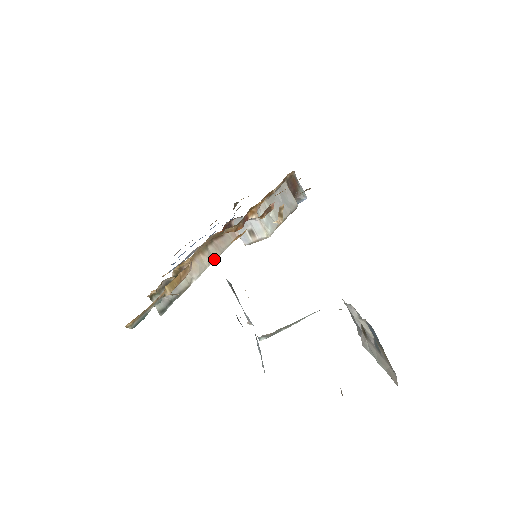
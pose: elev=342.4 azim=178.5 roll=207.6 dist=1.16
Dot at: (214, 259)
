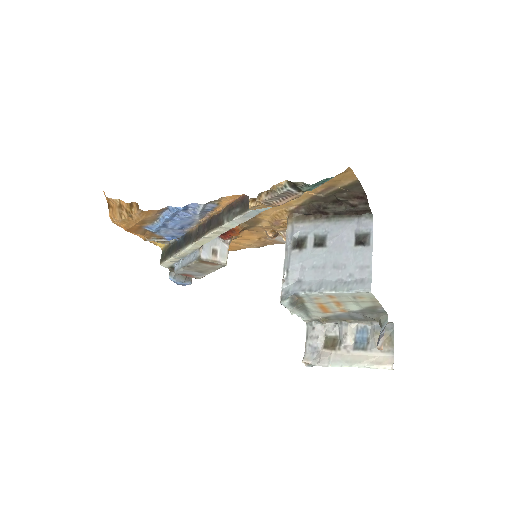
Dot at: (220, 234)
